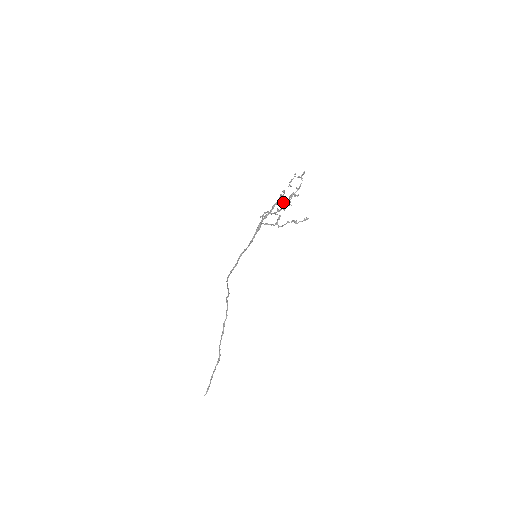
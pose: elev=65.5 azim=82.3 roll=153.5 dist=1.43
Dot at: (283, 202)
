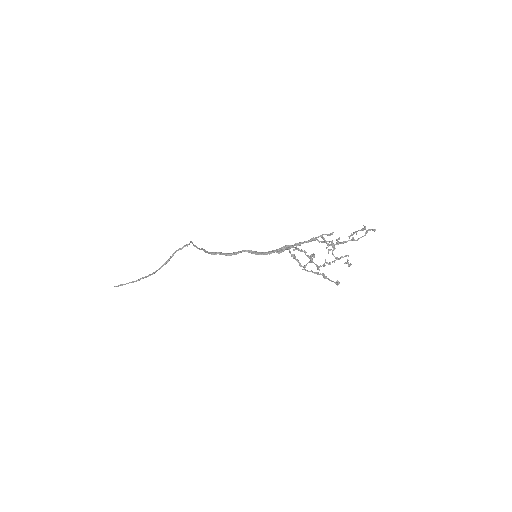
Dot at: occluded
